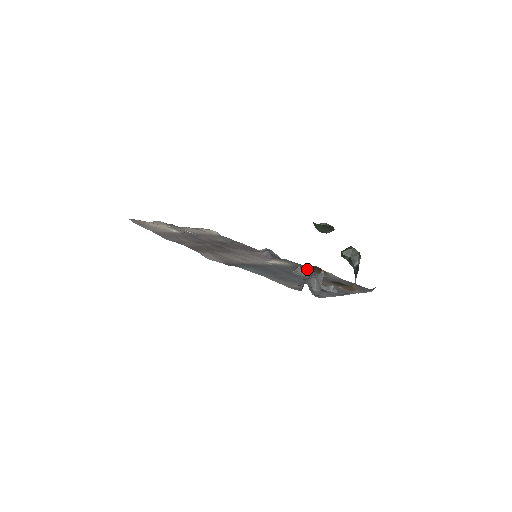
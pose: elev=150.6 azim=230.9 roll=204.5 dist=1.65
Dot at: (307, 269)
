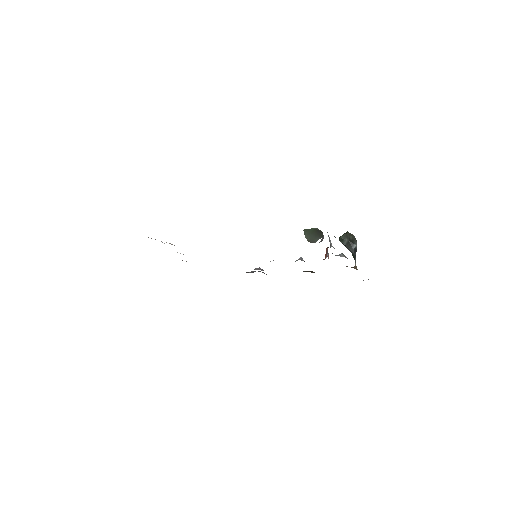
Dot at: (303, 271)
